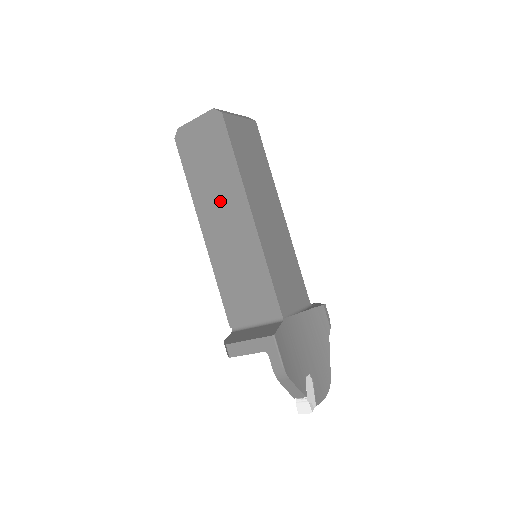
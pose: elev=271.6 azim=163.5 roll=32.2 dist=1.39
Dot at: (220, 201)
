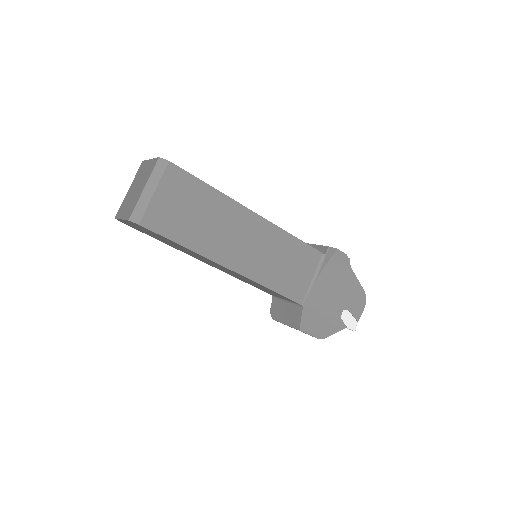
Dot at: (198, 257)
